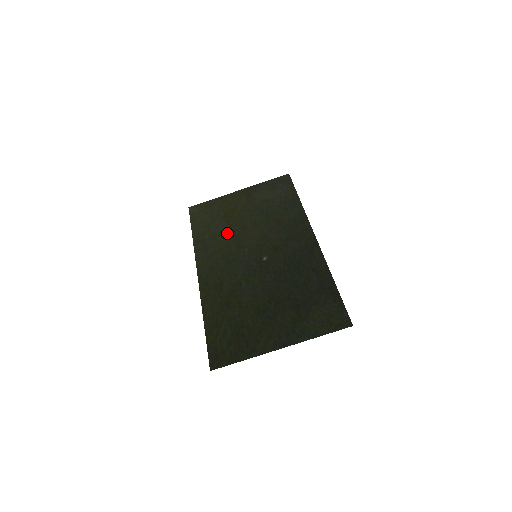
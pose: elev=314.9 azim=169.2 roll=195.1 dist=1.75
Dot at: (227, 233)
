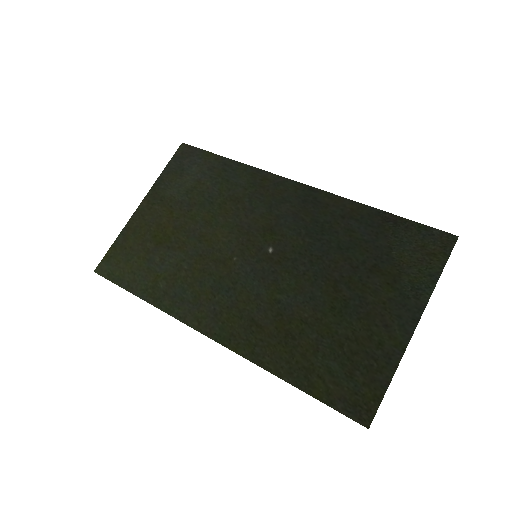
Dot at: (186, 260)
